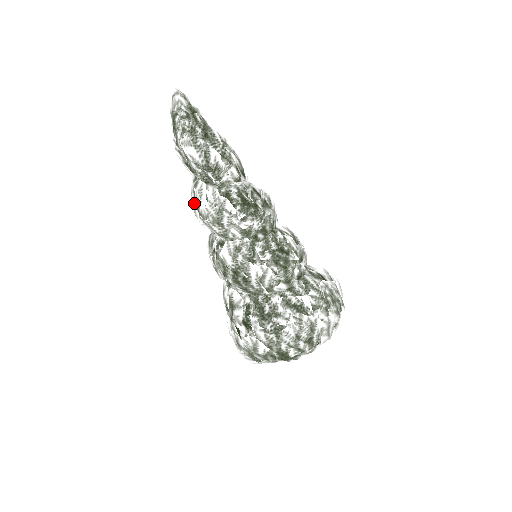
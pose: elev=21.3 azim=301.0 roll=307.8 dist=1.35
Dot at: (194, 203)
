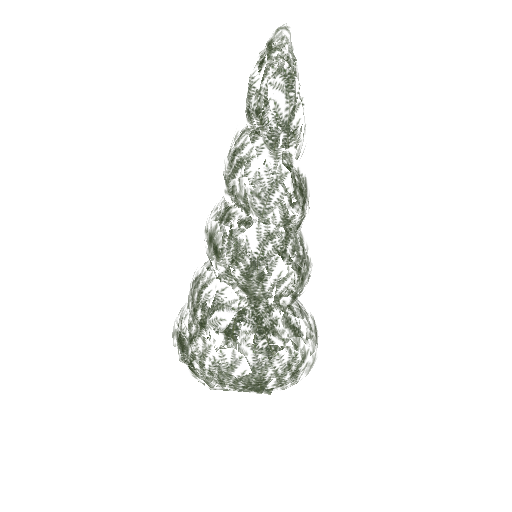
Dot at: (246, 159)
